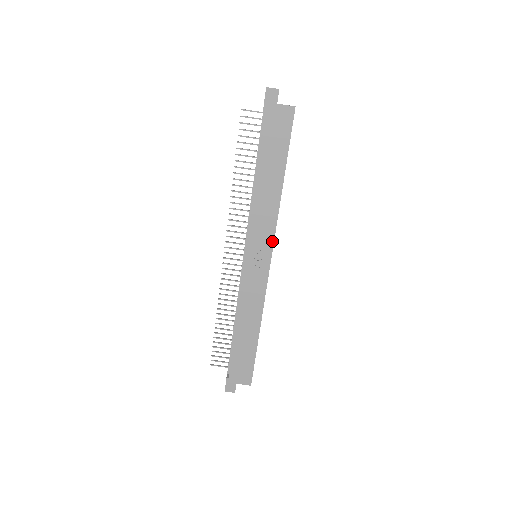
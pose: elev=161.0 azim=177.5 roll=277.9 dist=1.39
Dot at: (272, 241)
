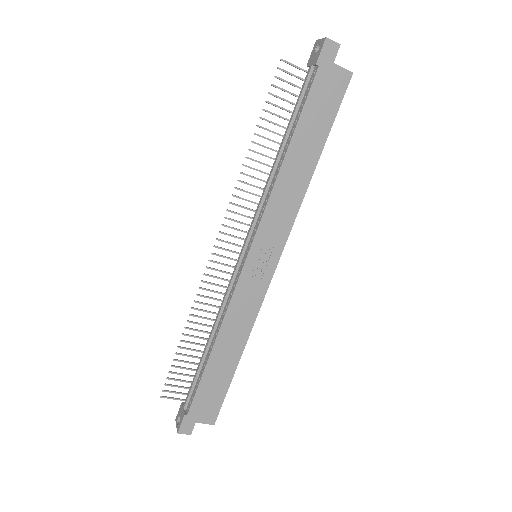
Dot at: (285, 239)
